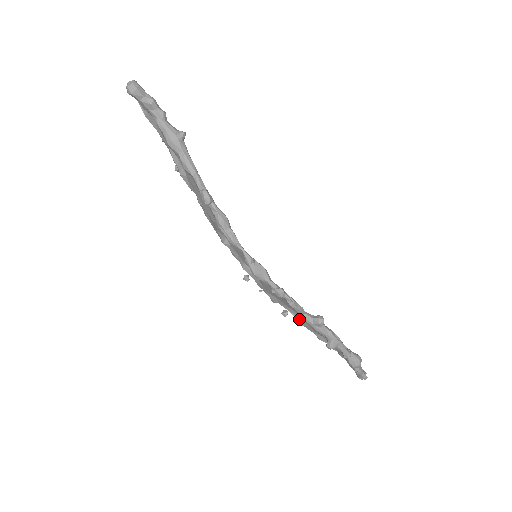
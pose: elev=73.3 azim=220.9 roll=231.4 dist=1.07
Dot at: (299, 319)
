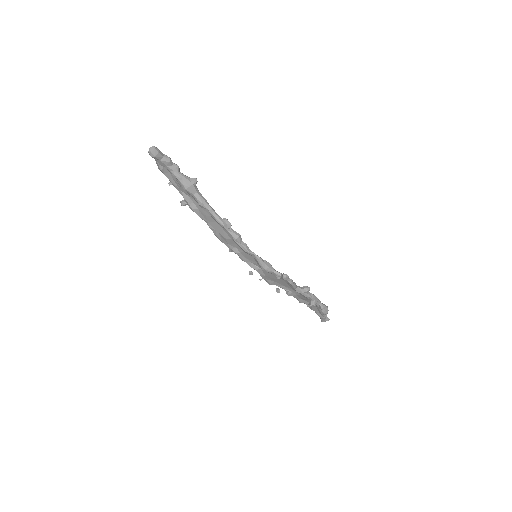
Dot at: (290, 292)
